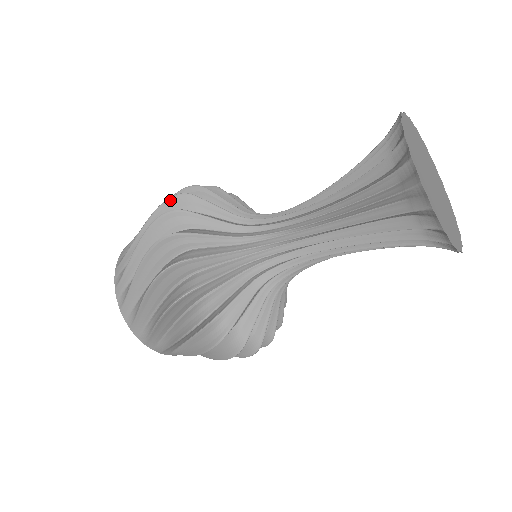
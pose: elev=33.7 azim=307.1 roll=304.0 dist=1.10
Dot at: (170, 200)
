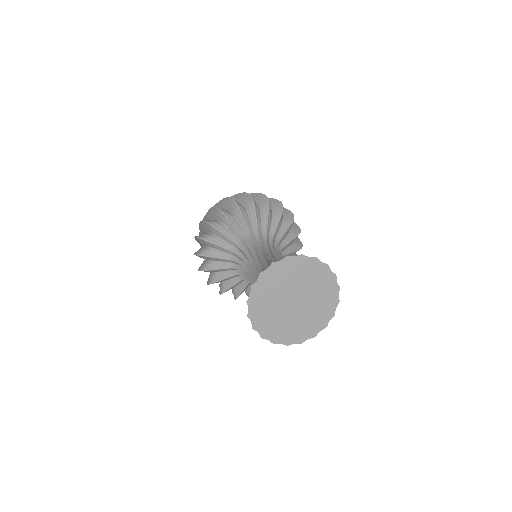
Dot at: (196, 238)
